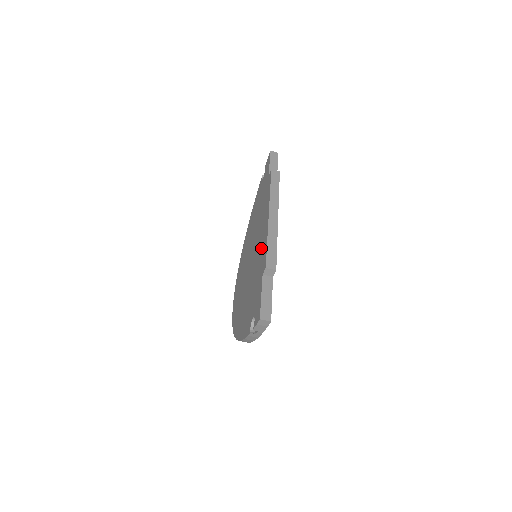
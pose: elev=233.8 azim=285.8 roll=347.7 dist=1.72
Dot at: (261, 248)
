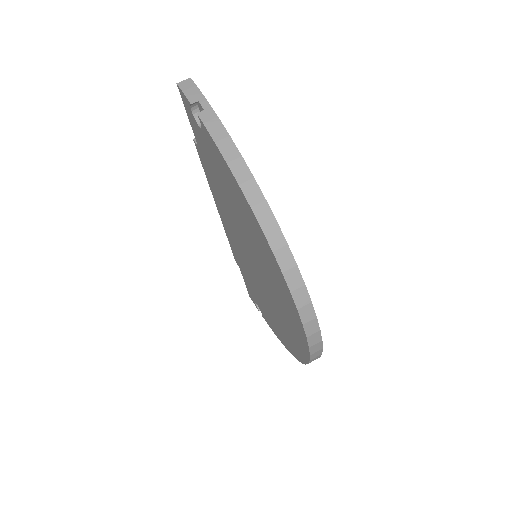
Dot at: (217, 198)
